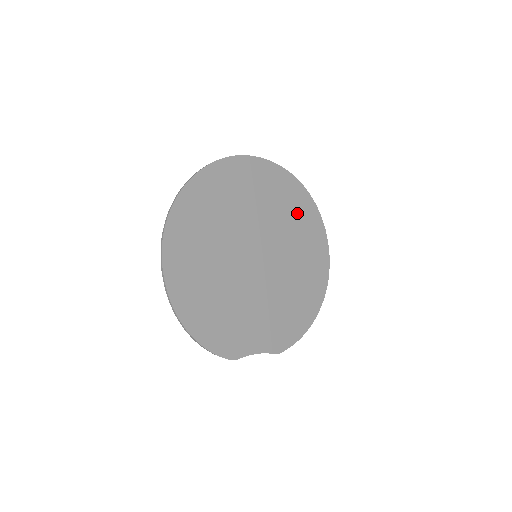
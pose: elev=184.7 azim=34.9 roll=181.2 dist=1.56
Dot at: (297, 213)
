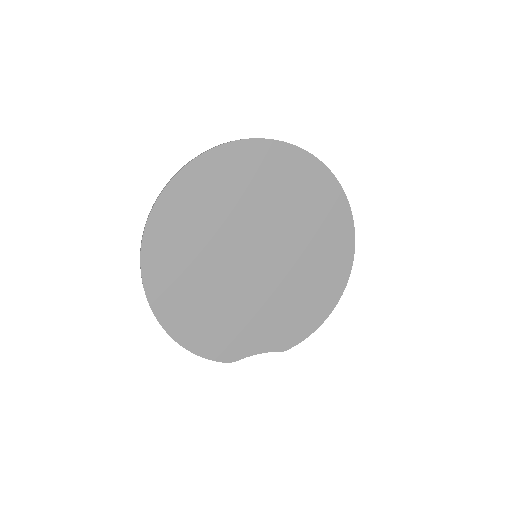
Dot at: (312, 198)
